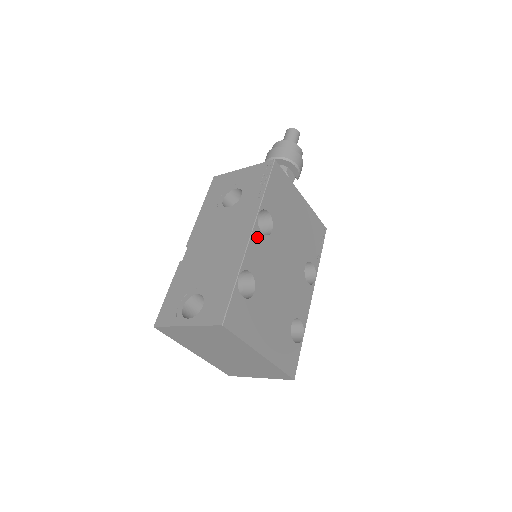
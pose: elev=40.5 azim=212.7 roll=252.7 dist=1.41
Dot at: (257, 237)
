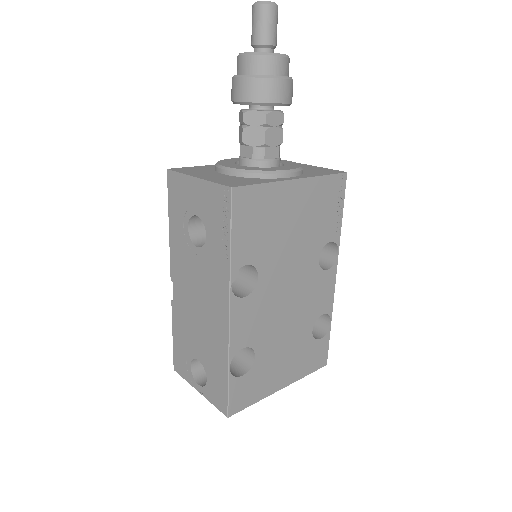
Dot at: (239, 309)
